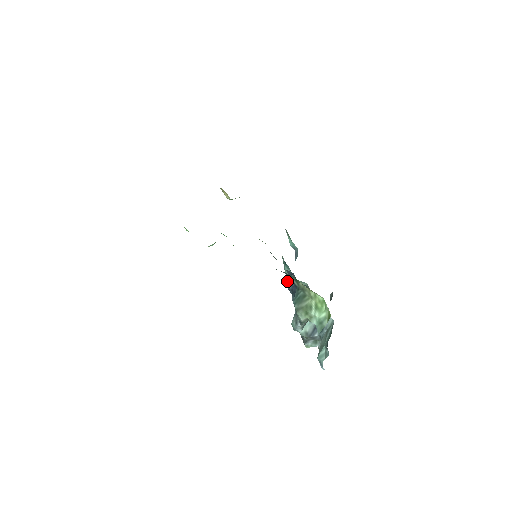
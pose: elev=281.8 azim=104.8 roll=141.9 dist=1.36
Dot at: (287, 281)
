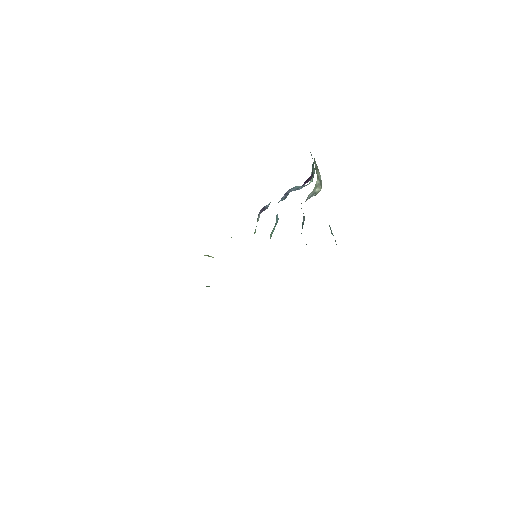
Dot at: occluded
